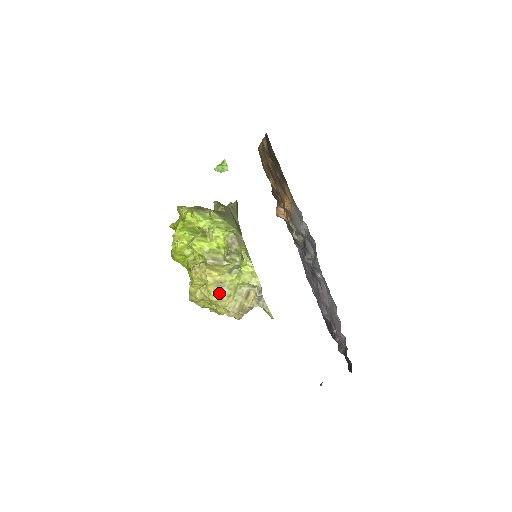
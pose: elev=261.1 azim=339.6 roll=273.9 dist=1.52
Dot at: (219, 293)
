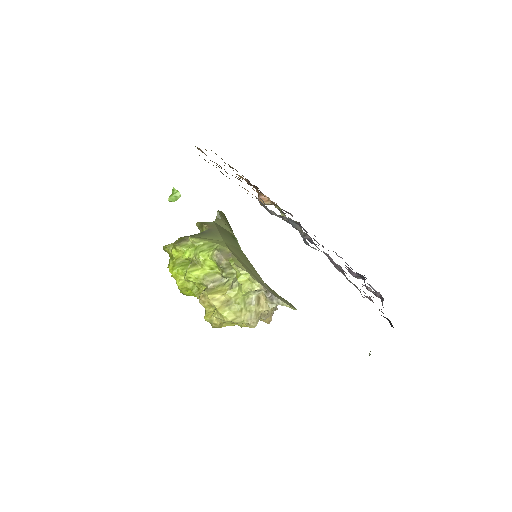
Dot at: (230, 312)
